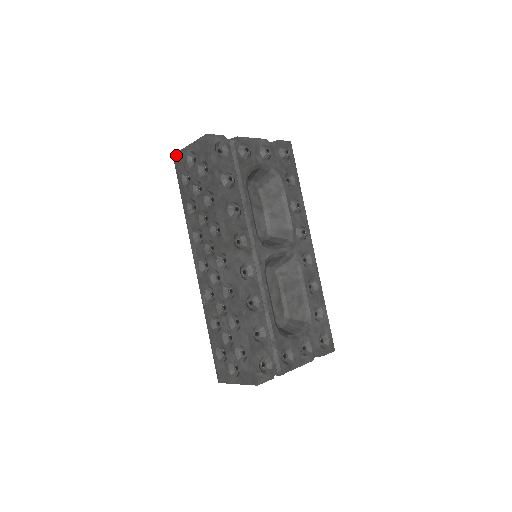
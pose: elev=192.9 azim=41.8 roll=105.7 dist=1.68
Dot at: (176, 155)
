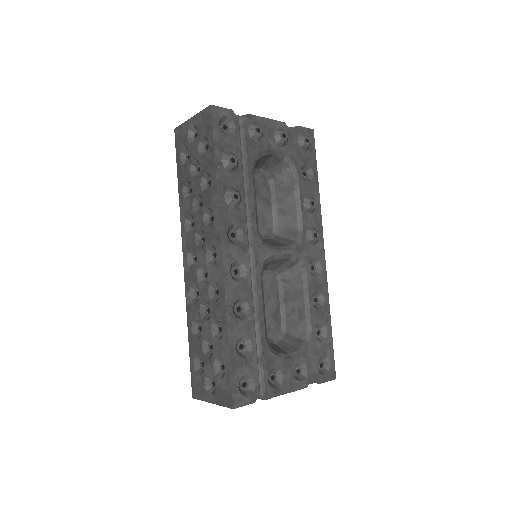
Dot at: (177, 129)
